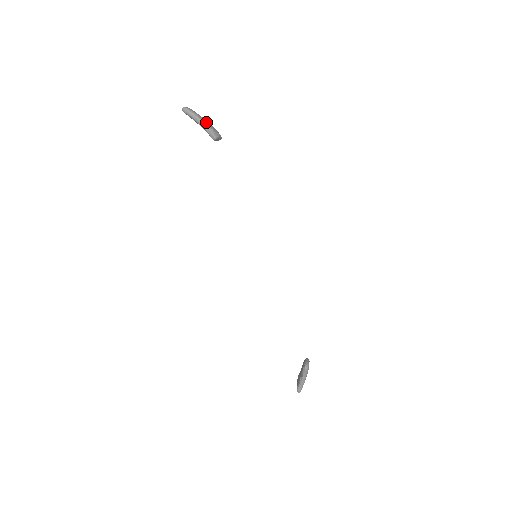
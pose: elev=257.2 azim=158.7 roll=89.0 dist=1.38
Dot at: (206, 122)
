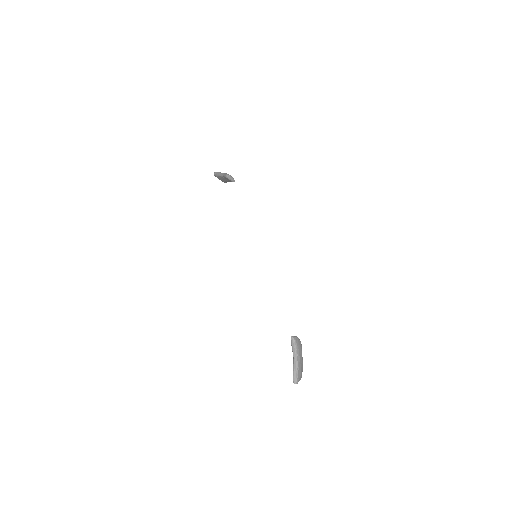
Dot at: occluded
